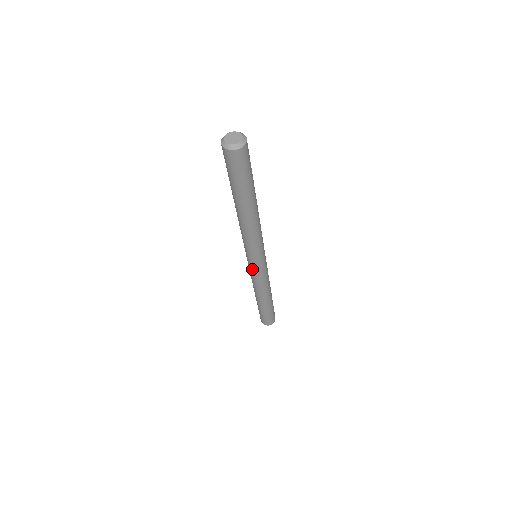
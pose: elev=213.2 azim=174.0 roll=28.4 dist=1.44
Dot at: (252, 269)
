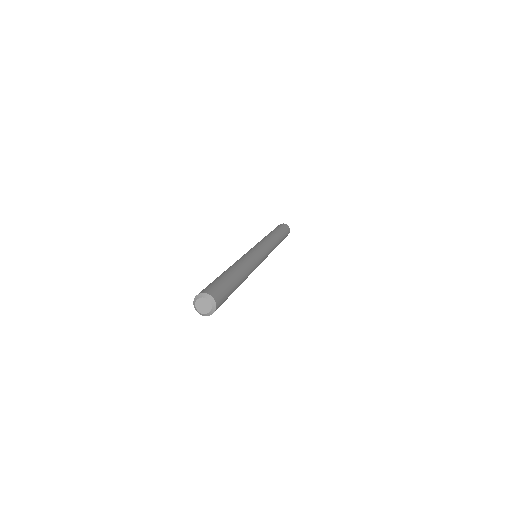
Dot at: occluded
